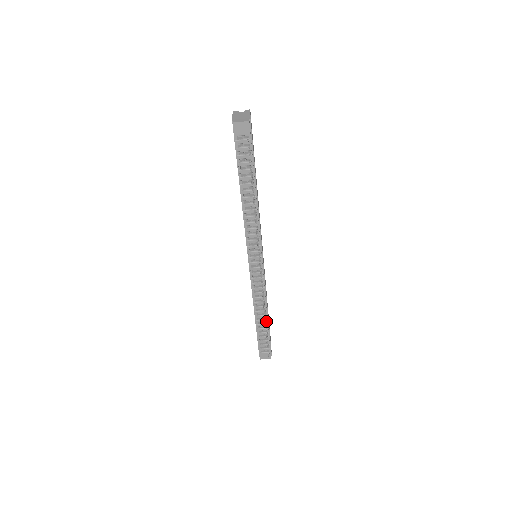
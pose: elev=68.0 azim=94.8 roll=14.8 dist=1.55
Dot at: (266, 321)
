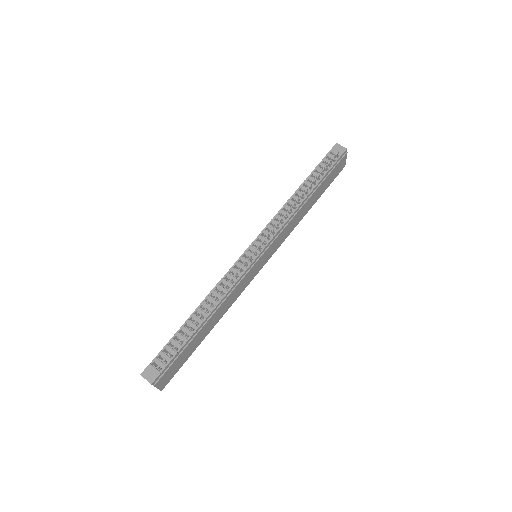
Dot at: (201, 322)
